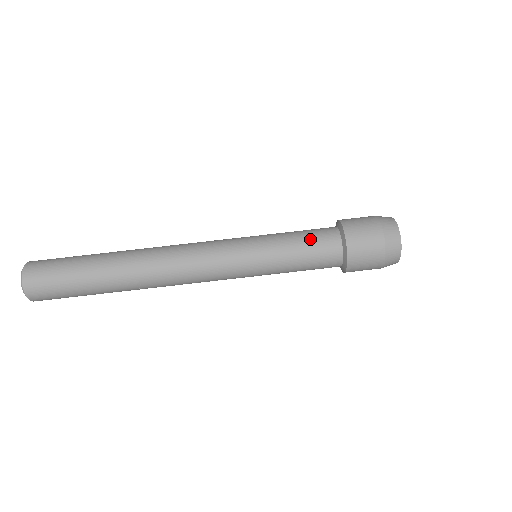
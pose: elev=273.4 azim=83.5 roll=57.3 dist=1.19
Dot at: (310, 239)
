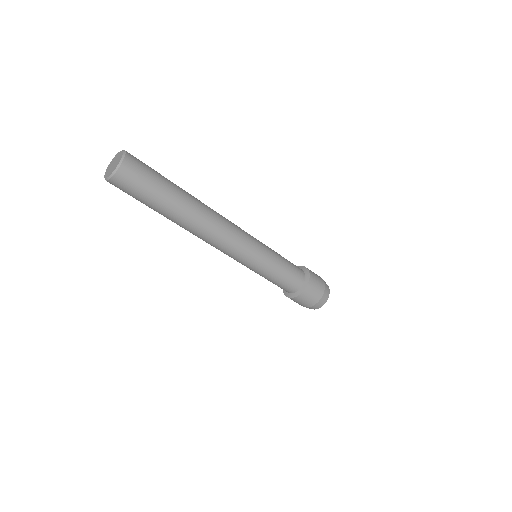
Dot at: (286, 281)
